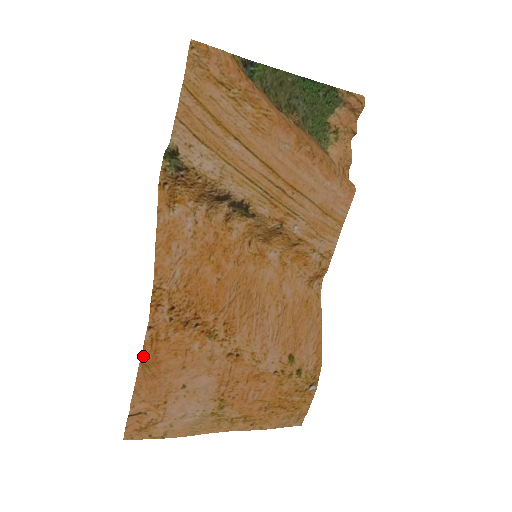
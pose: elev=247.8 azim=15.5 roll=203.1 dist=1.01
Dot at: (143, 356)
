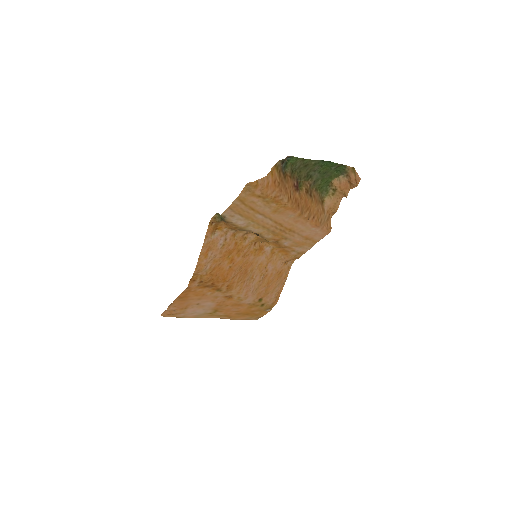
Dot at: (180, 296)
